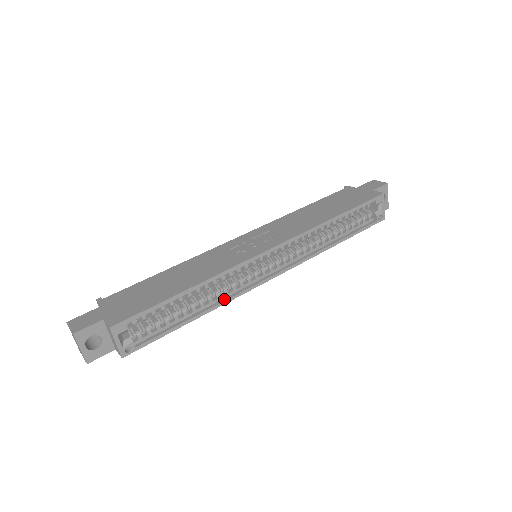
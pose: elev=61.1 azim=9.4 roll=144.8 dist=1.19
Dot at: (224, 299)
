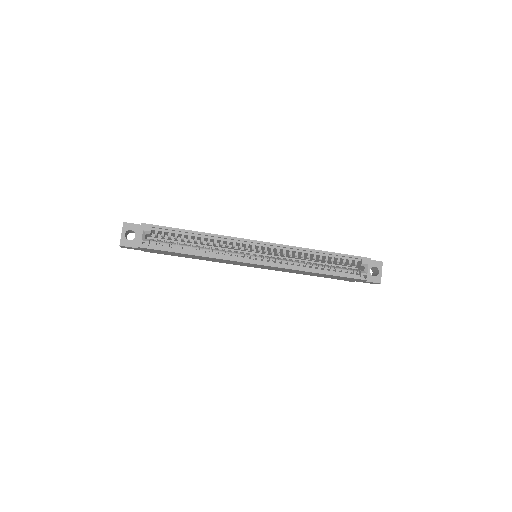
Dot at: (216, 256)
